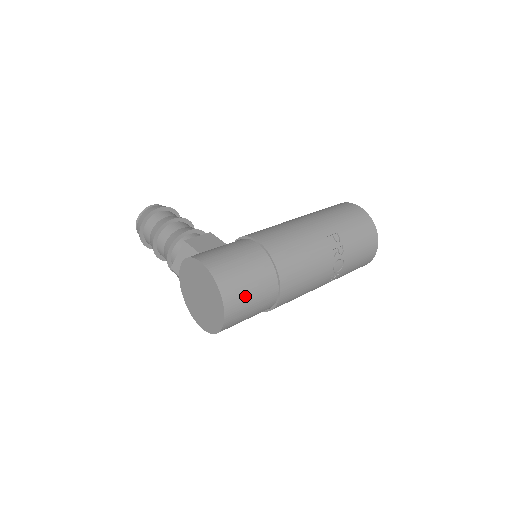
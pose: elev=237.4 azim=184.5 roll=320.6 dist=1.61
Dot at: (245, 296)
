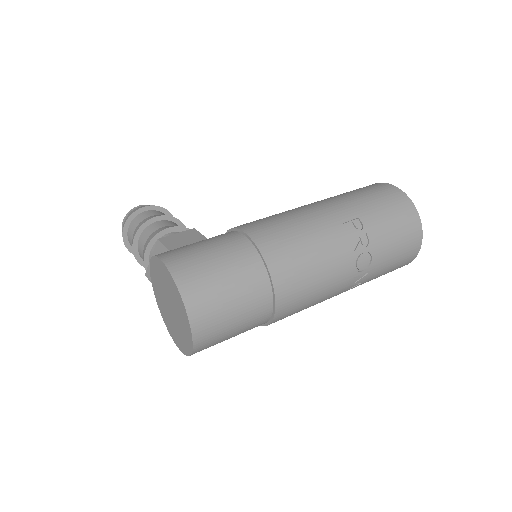
Dot at: (220, 303)
